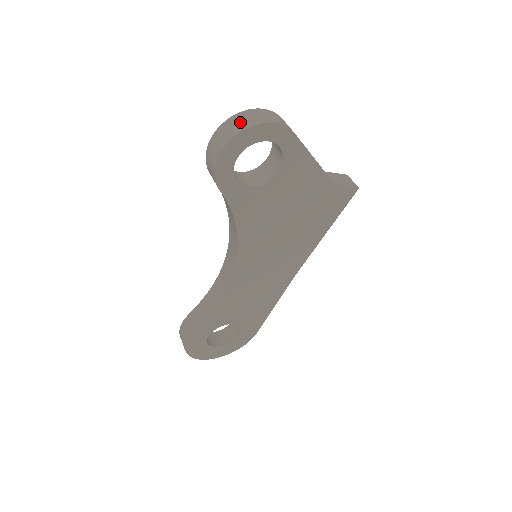
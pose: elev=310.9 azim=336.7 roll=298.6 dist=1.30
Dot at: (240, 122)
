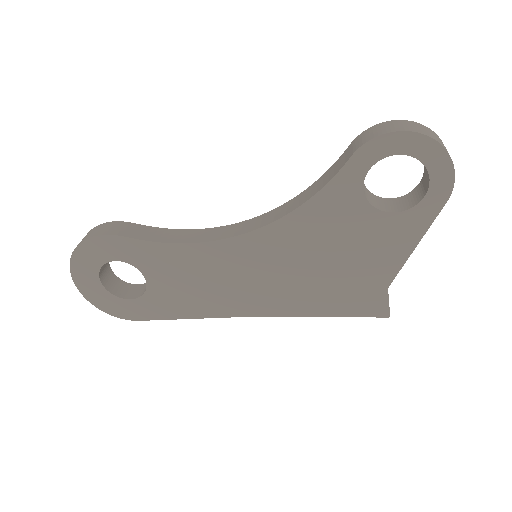
Dot at: (438, 138)
